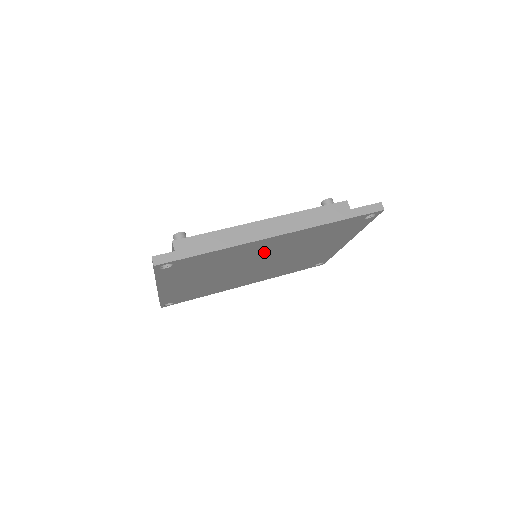
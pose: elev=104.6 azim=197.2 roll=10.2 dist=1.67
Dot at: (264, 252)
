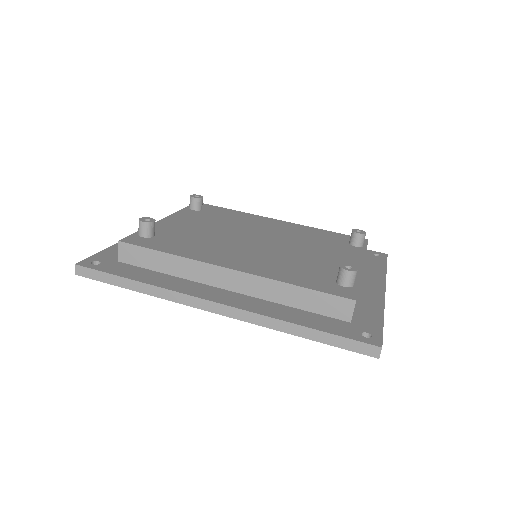
Dot at: occluded
